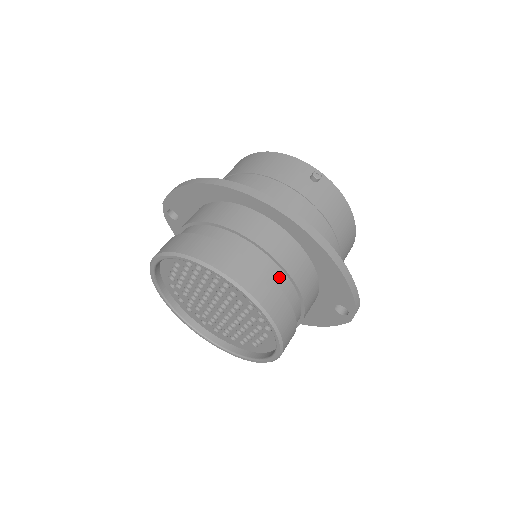
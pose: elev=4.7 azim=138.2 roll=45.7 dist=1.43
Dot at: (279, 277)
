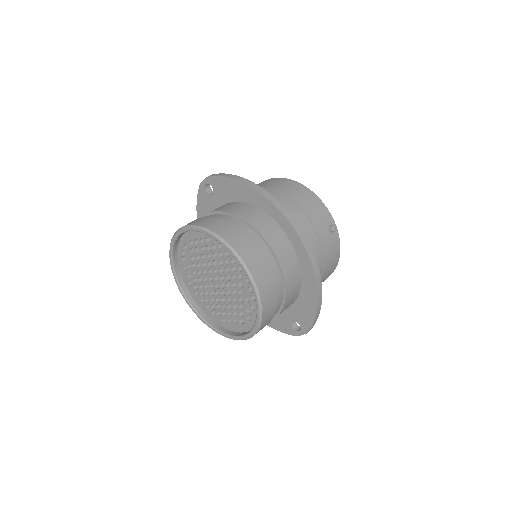
Dot at: (279, 290)
